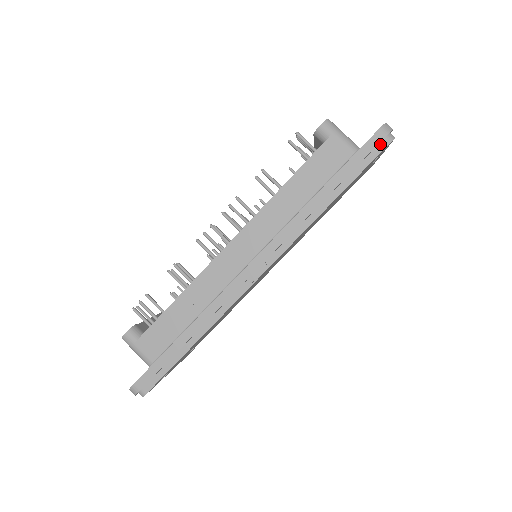
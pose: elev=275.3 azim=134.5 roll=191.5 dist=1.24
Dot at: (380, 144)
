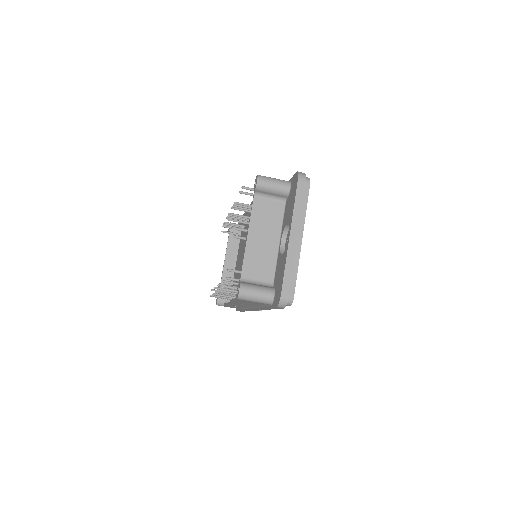
Dot at: occluded
